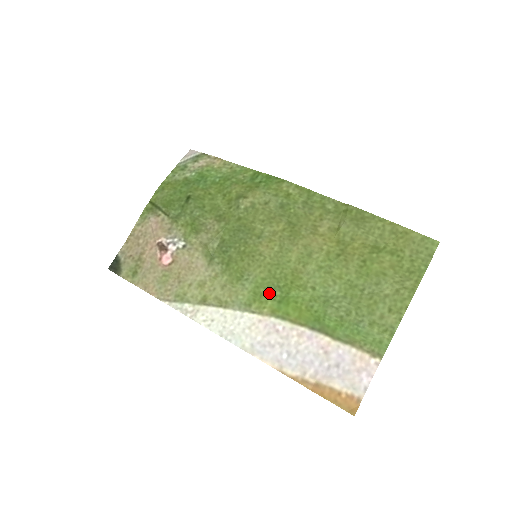
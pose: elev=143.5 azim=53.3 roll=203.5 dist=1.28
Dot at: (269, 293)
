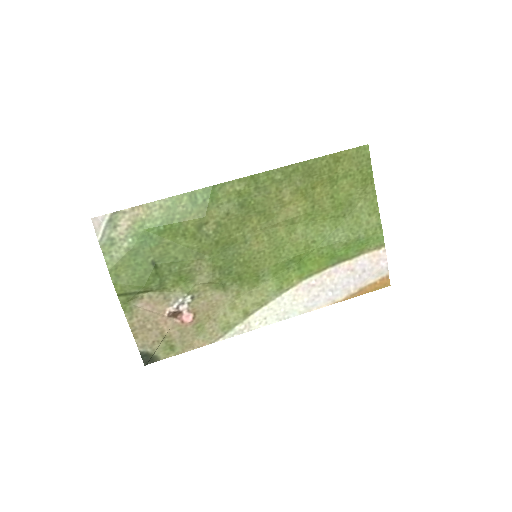
Dot at: (287, 270)
